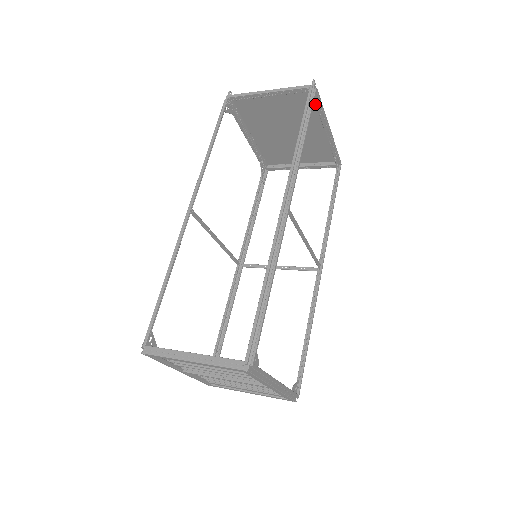
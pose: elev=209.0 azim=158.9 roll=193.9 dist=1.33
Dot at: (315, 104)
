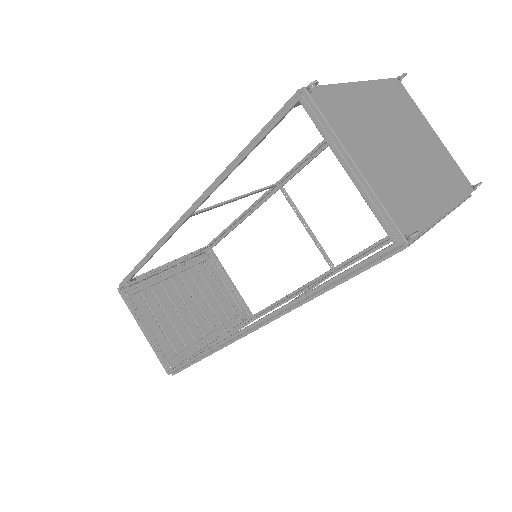
Dot at: (420, 219)
